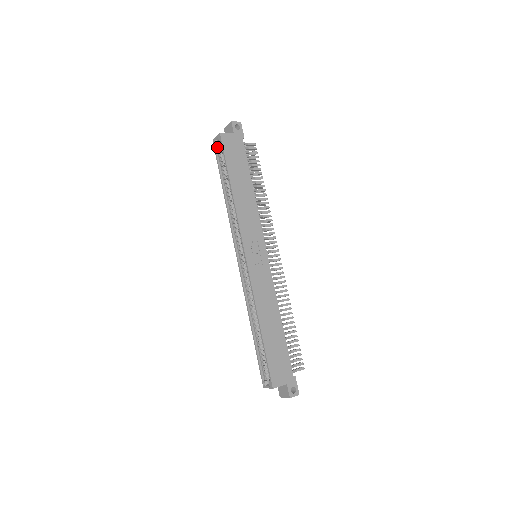
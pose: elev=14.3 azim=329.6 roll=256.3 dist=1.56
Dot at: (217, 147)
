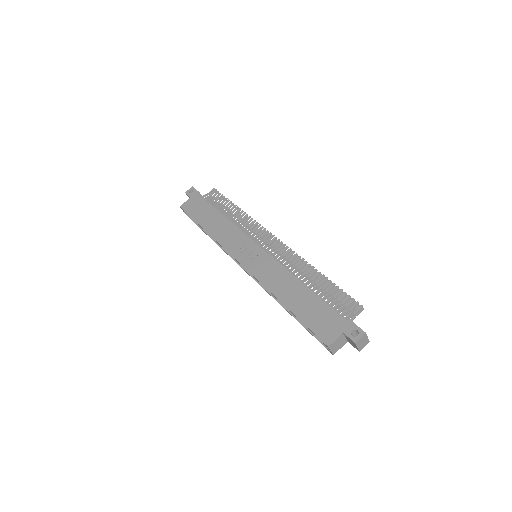
Dot at: (190, 217)
